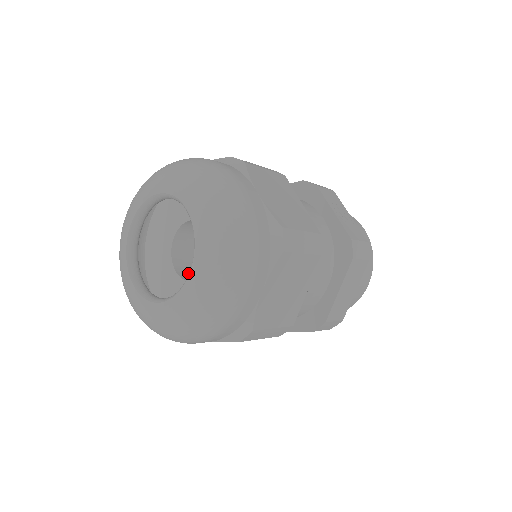
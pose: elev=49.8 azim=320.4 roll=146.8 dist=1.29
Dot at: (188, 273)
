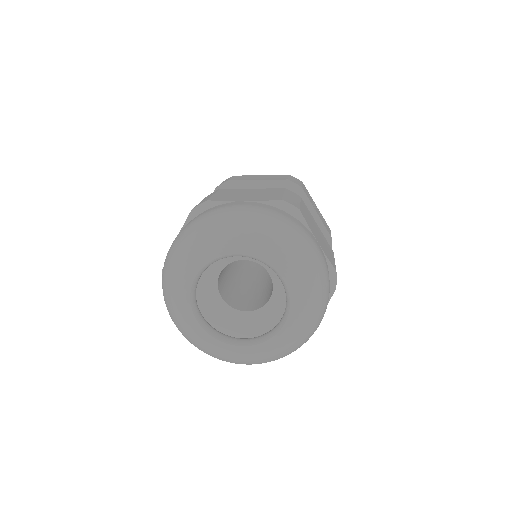
Dot at: (228, 297)
